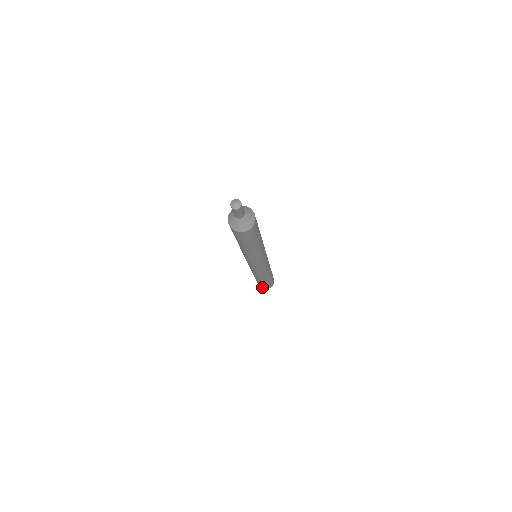
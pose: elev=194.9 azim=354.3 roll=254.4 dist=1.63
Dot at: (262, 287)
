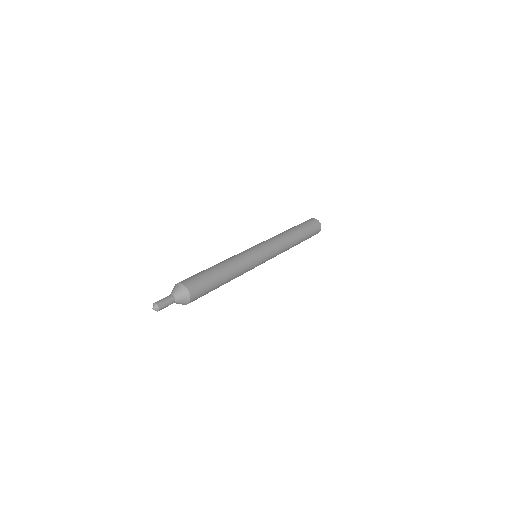
Dot at: occluded
